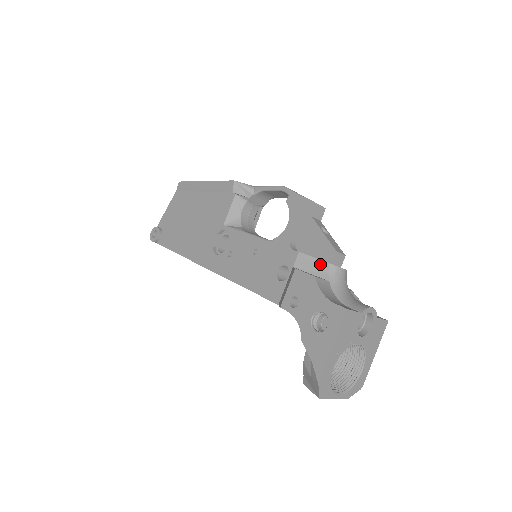
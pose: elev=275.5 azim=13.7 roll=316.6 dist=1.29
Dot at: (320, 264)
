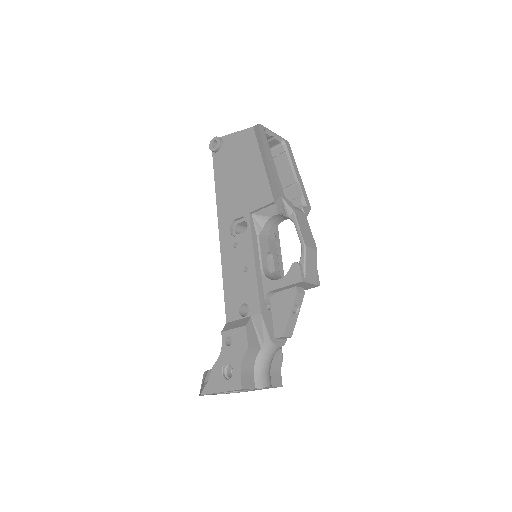
Dot at: (266, 334)
